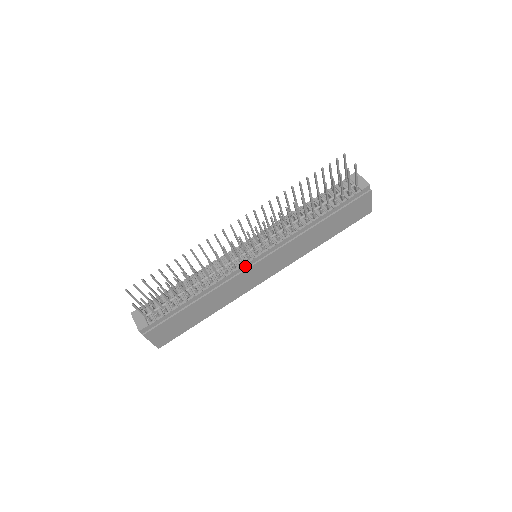
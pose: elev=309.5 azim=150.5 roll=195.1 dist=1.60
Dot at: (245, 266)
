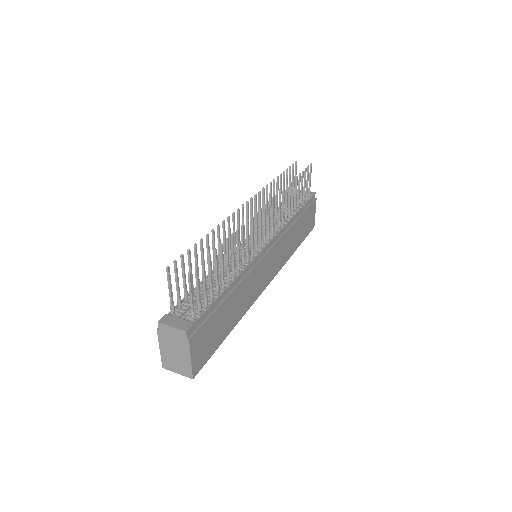
Dot at: (260, 255)
